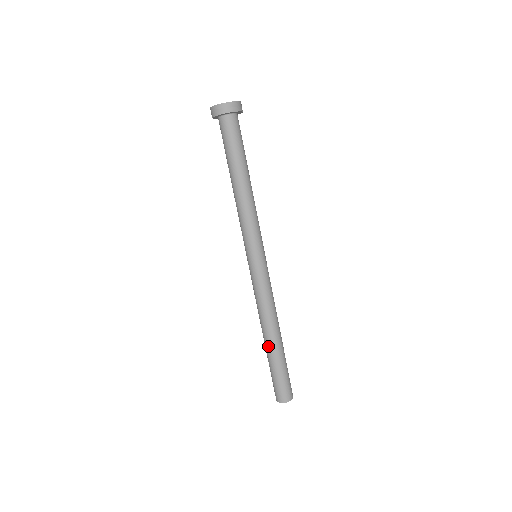
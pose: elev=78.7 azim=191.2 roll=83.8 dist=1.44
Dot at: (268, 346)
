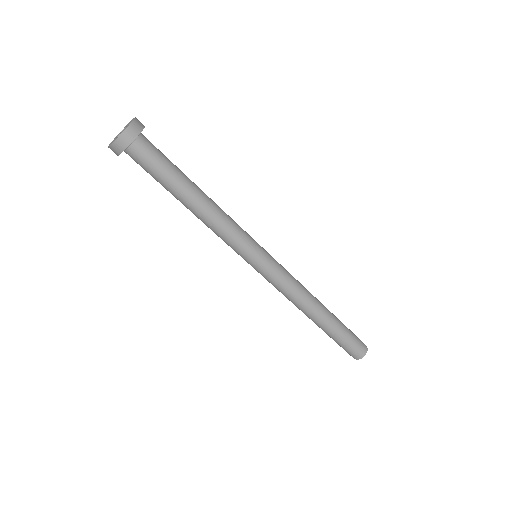
Dot at: (317, 324)
